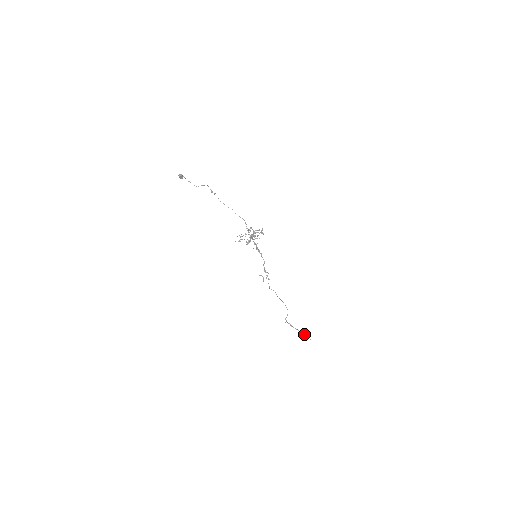
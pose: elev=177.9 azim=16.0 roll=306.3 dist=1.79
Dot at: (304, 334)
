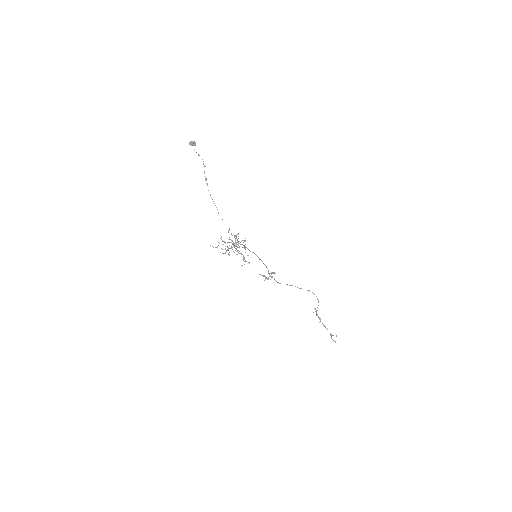
Dot at: (330, 333)
